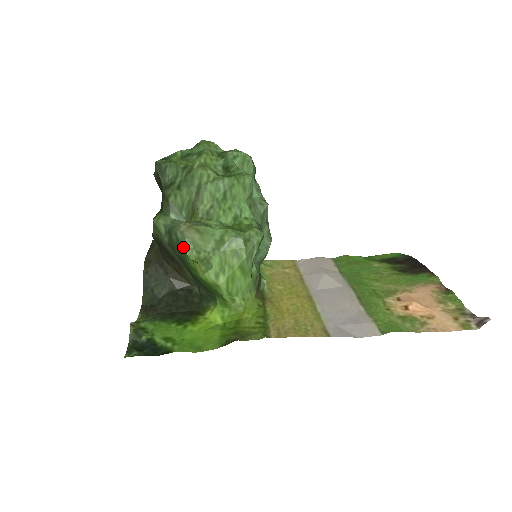
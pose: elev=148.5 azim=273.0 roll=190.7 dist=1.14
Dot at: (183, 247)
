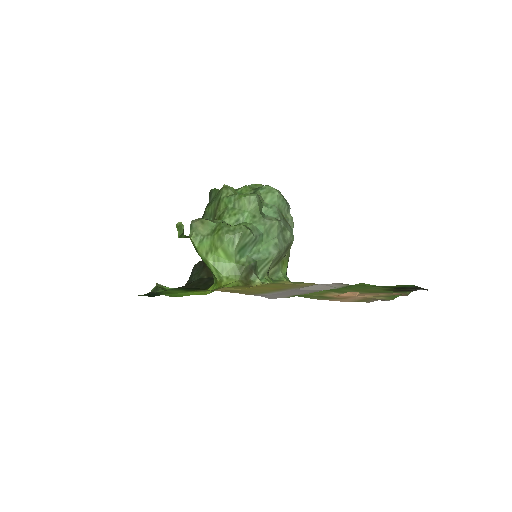
Dot at: (190, 231)
